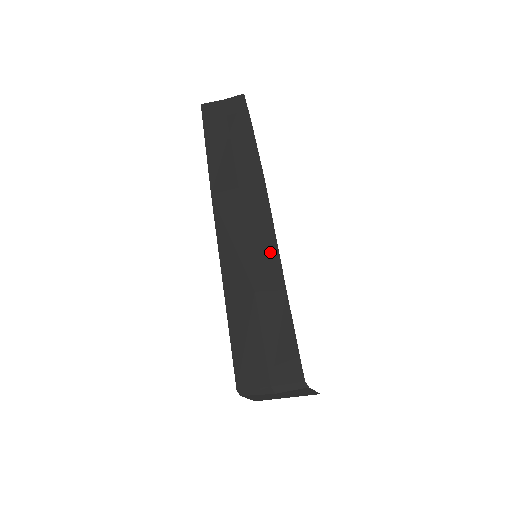
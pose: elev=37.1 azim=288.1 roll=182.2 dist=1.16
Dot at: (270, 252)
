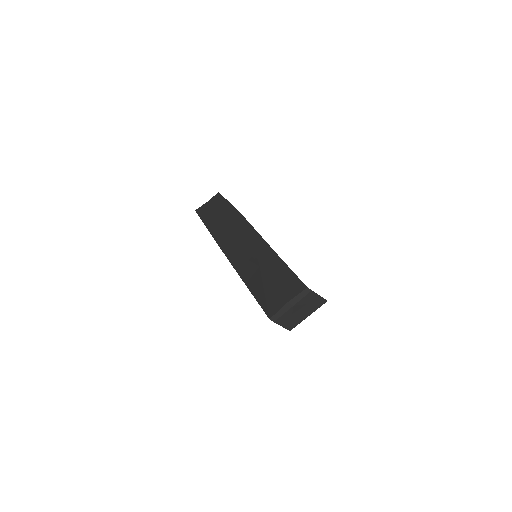
Dot at: (261, 245)
